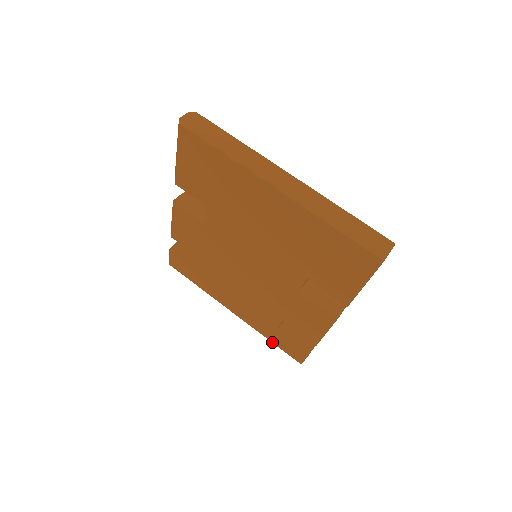
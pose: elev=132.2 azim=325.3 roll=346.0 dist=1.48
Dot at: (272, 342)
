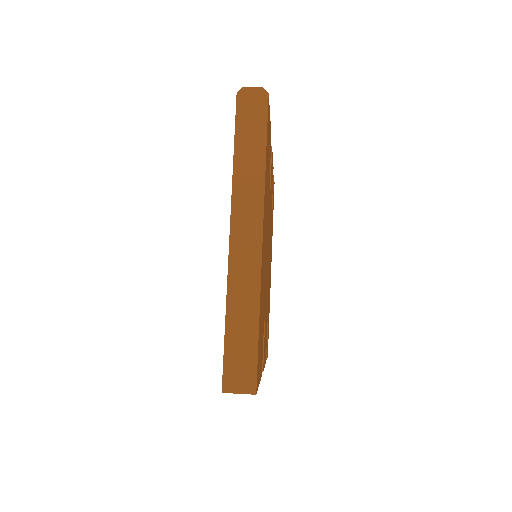
Dot at: occluded
